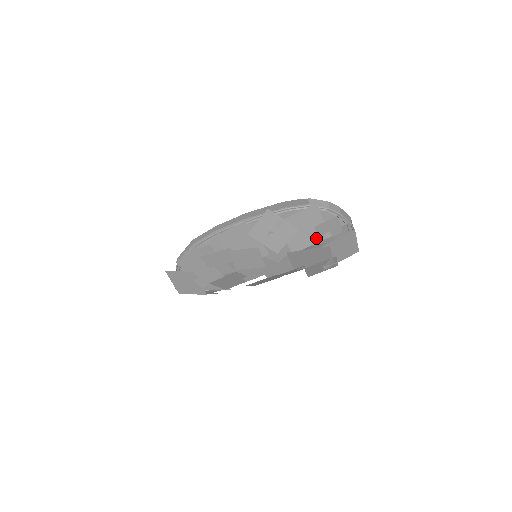
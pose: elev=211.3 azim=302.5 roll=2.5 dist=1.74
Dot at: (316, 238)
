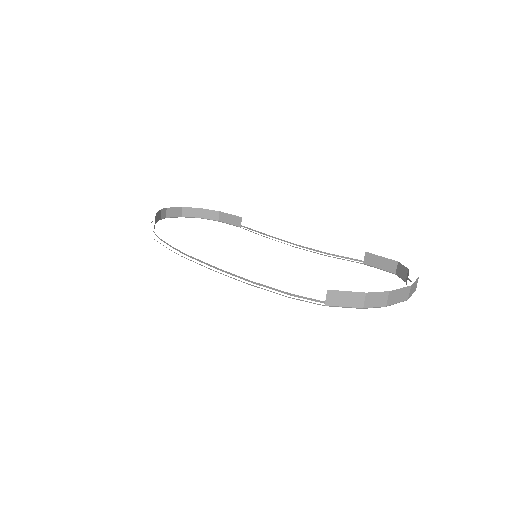
Dot at: occluded
